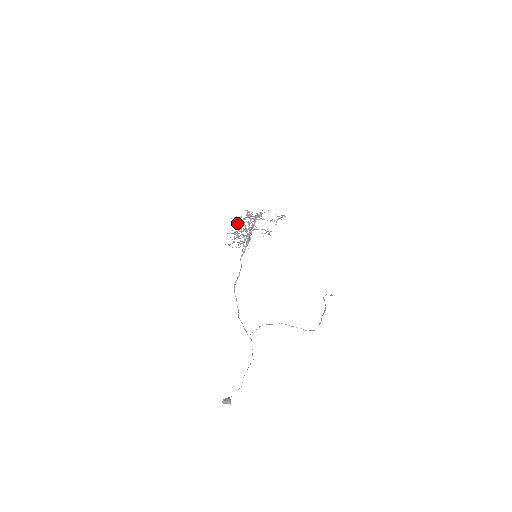
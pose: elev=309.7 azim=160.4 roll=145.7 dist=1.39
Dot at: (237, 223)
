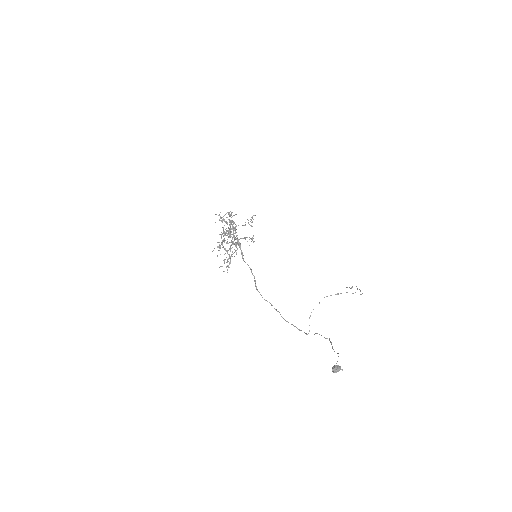
Dot at: occluded
